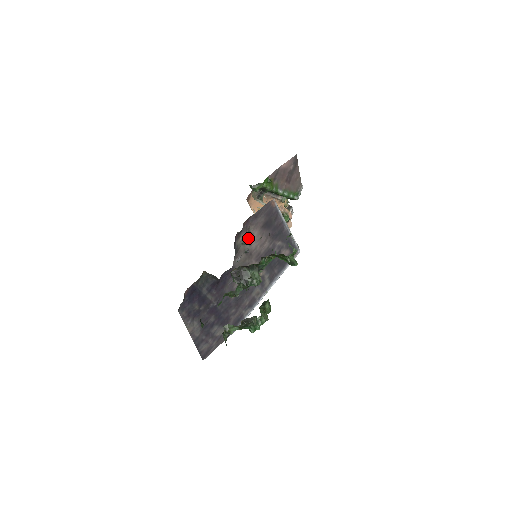
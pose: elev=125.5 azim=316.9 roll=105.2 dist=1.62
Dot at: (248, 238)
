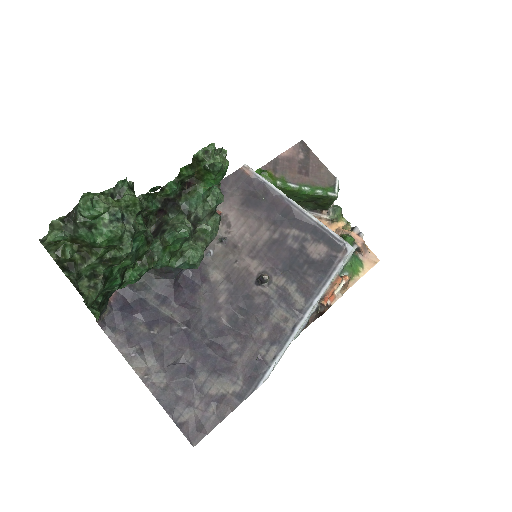
Dot at: occluded
